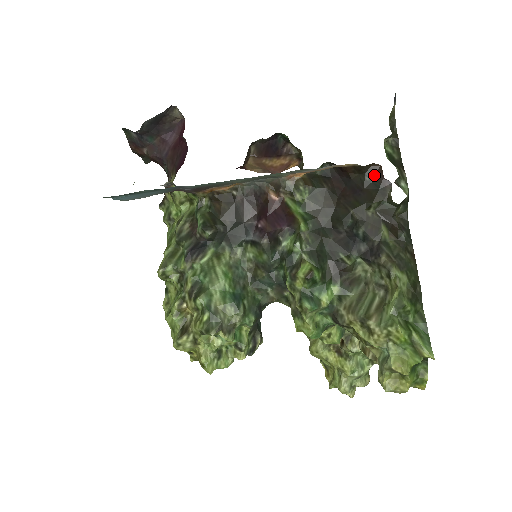
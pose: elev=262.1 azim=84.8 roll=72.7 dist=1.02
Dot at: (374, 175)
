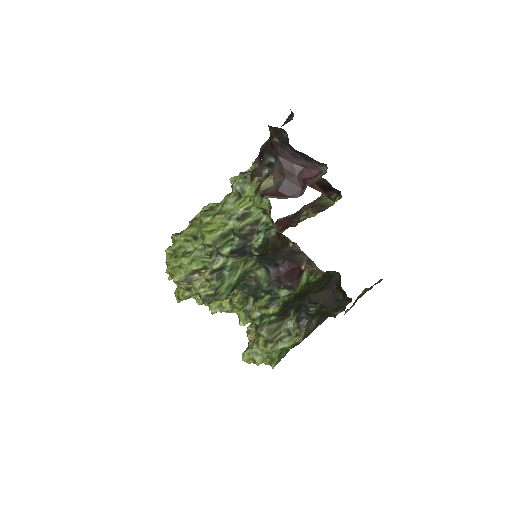
Dot at: (345, 301)
